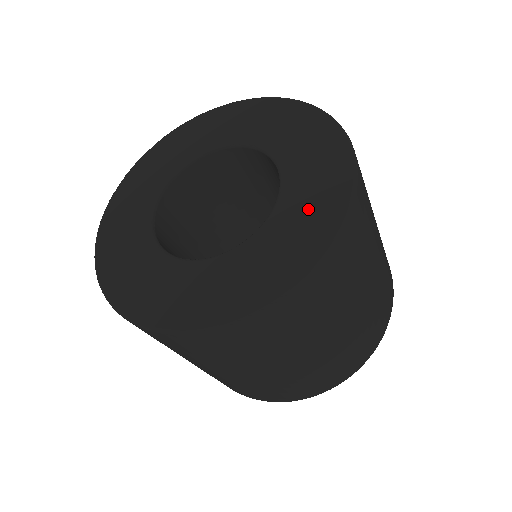
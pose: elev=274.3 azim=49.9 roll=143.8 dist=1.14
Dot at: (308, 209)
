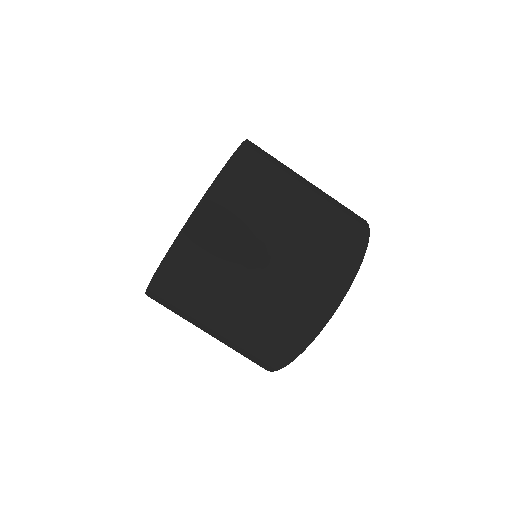
Dot at: occluded
